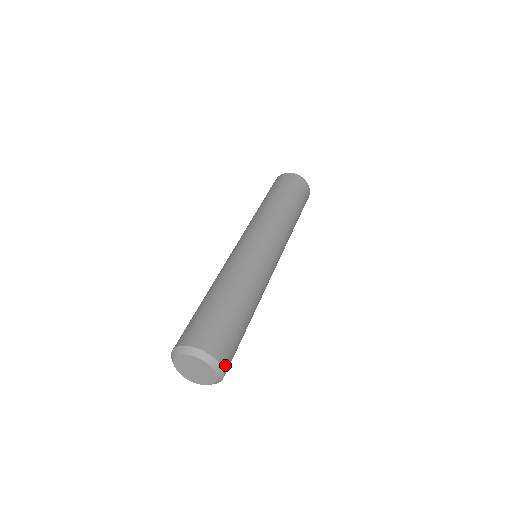
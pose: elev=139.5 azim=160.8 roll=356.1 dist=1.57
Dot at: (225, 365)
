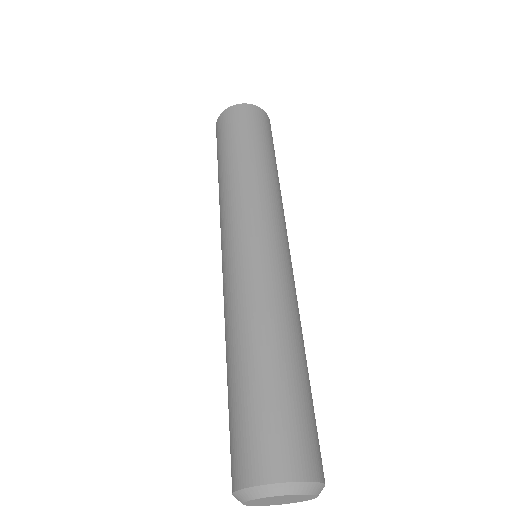
Dot at: occluded
